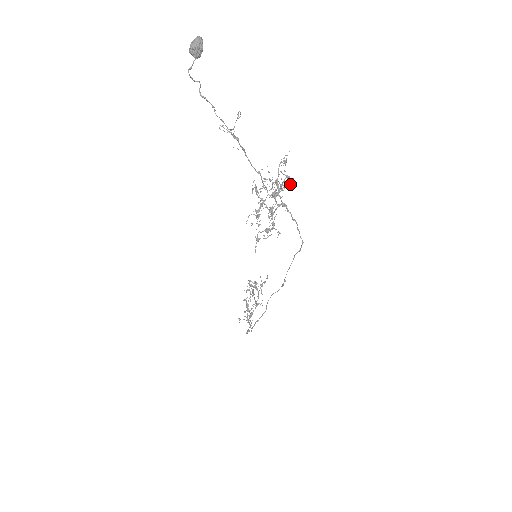
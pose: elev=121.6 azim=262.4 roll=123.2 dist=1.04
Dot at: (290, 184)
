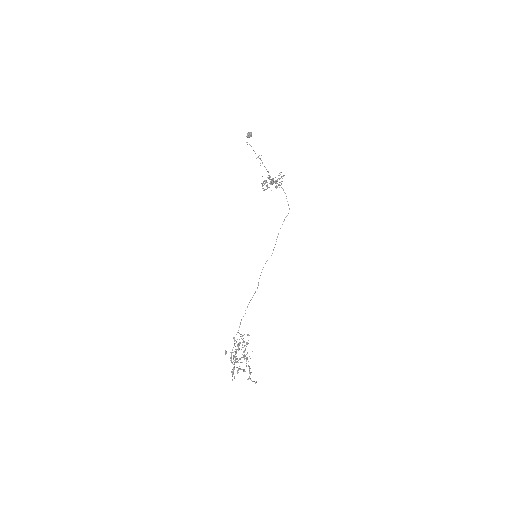
Dot at: (283, 176)
